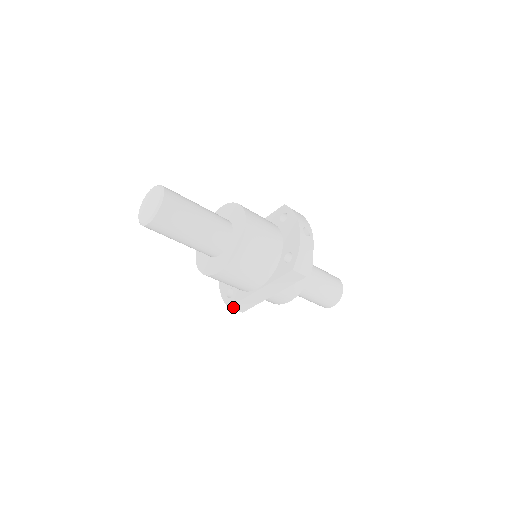
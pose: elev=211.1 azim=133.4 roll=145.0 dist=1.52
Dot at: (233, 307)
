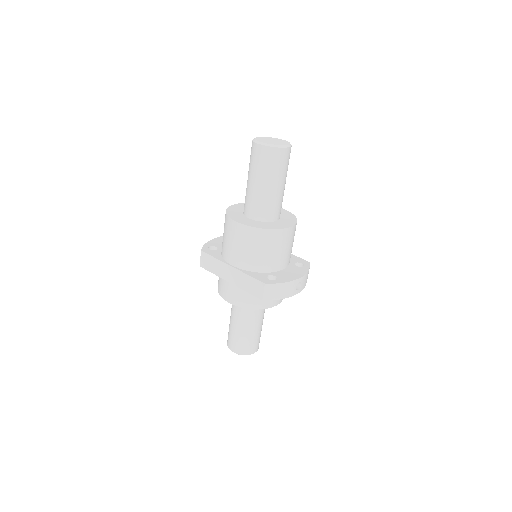
Dot at: (203, 254)
